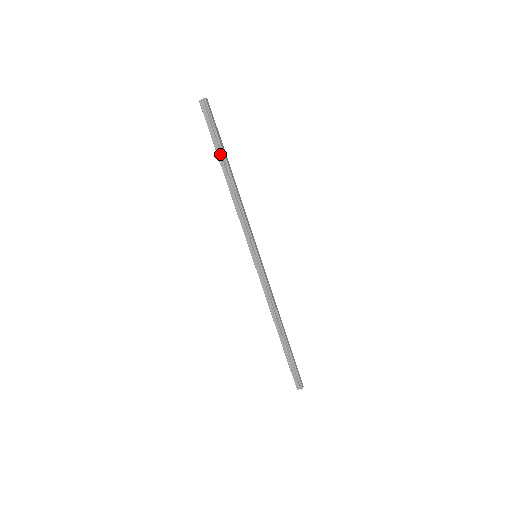
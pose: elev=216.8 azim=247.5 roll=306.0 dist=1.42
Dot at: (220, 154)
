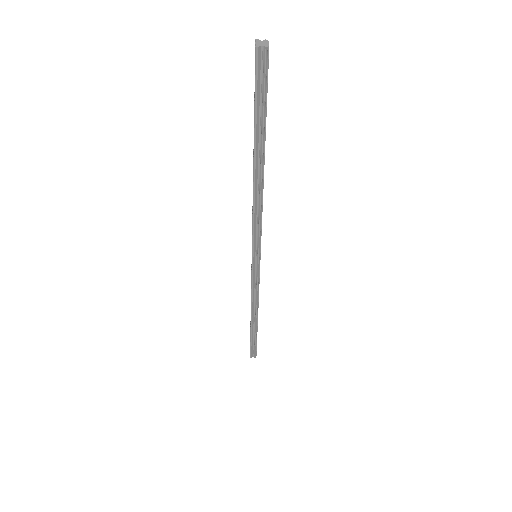
Dot at: (258, 138)
